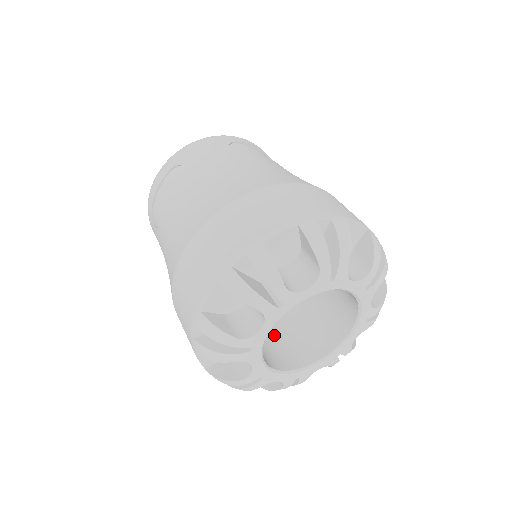
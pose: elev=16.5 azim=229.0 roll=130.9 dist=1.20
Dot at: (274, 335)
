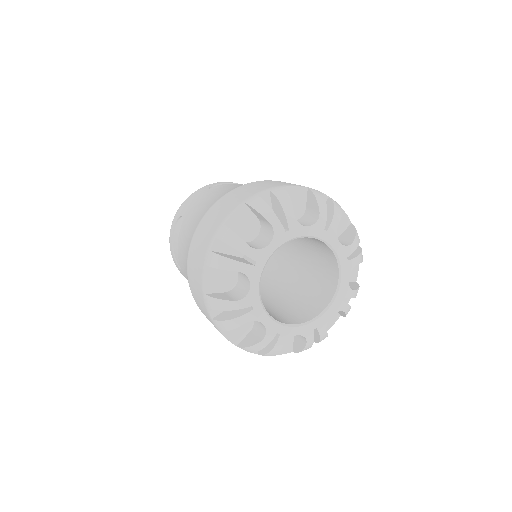
Dot at: occluded
